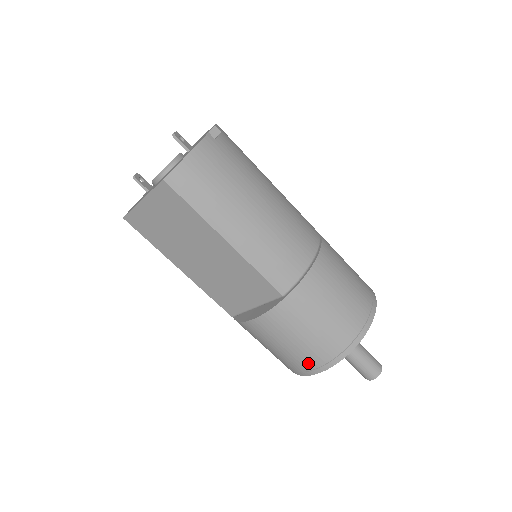
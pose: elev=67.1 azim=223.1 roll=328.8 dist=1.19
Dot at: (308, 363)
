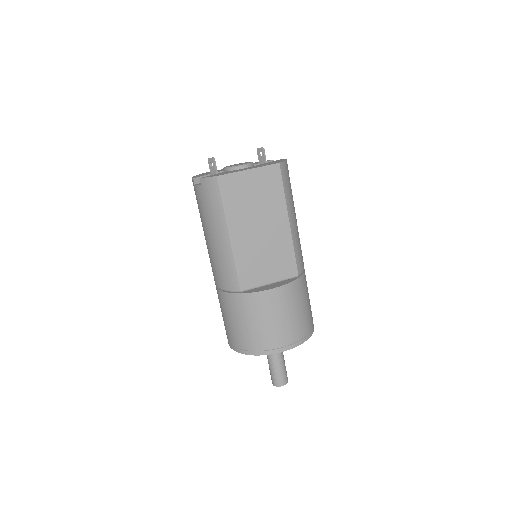
Dot at: (289, 338)
